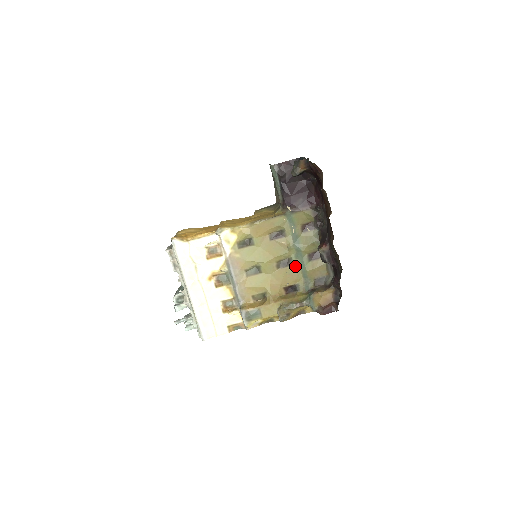
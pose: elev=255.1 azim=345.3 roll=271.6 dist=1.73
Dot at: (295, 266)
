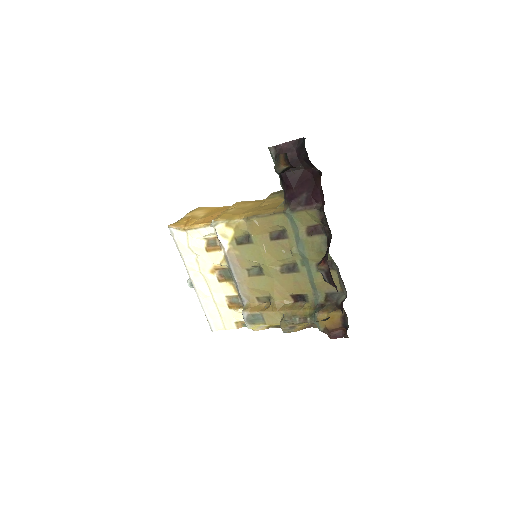
Dot at: (302, 274)
